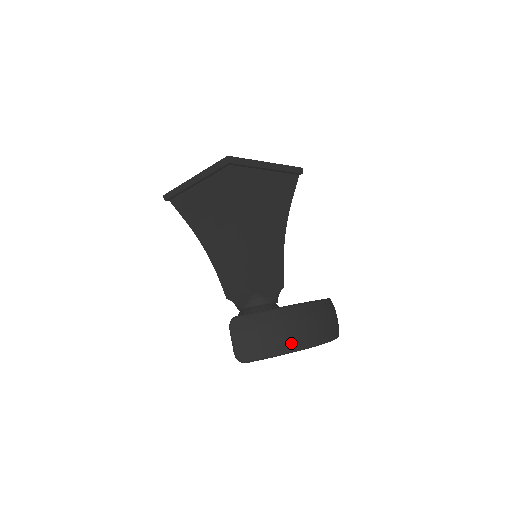
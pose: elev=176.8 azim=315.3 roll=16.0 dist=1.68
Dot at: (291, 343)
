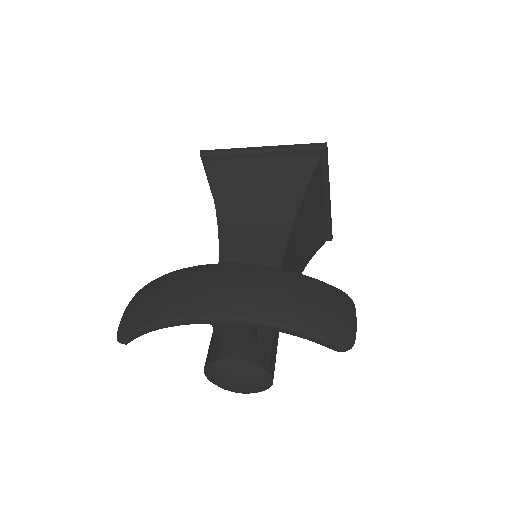
Dot at: (164, 309)
